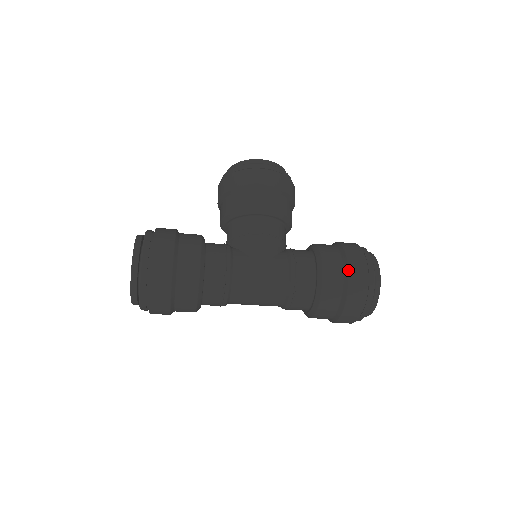
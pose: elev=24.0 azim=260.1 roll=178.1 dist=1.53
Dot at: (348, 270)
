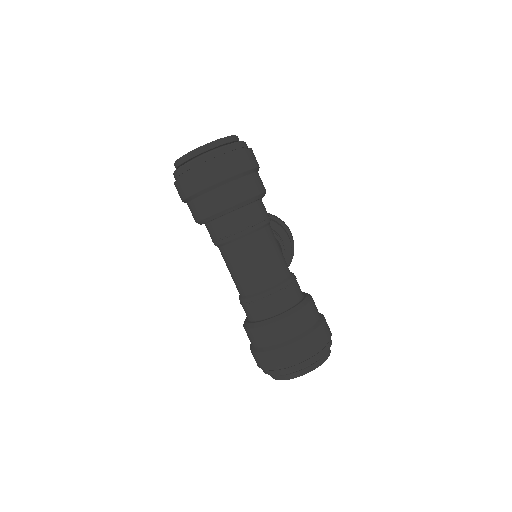
Dot at: (324, 317)
